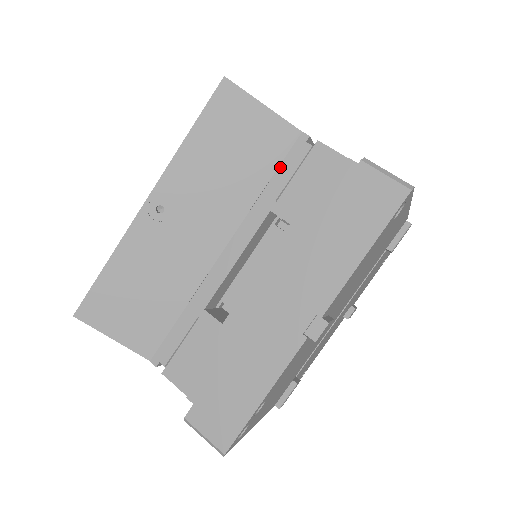
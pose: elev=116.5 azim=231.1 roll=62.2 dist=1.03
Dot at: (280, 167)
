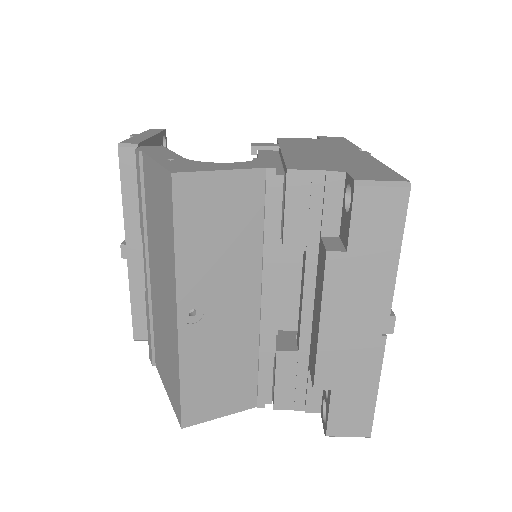
Dot at: (266, 209)
